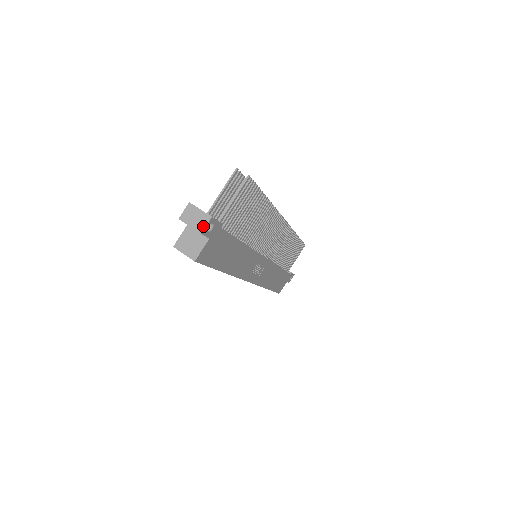
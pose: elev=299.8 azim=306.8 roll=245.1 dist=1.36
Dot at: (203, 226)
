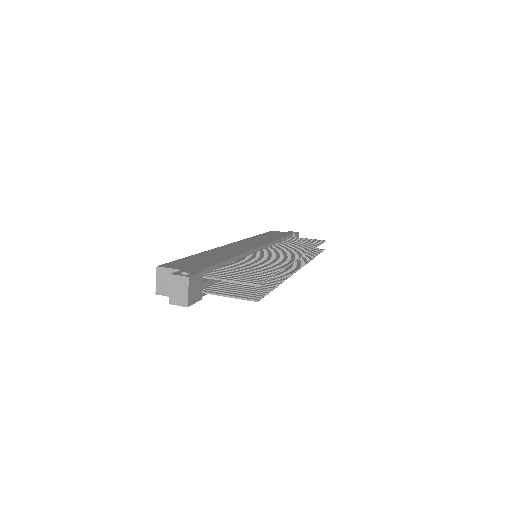
Dot at: (176, 303)
